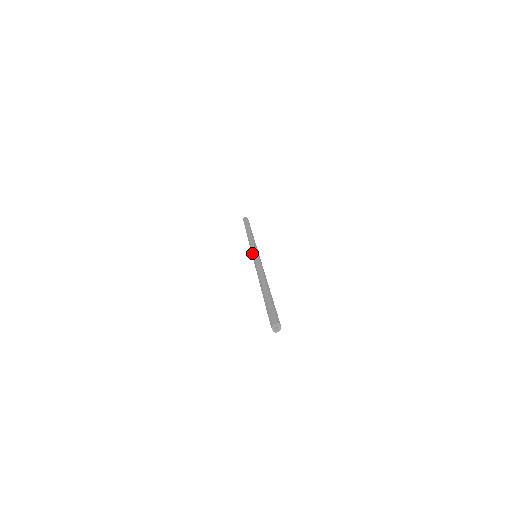
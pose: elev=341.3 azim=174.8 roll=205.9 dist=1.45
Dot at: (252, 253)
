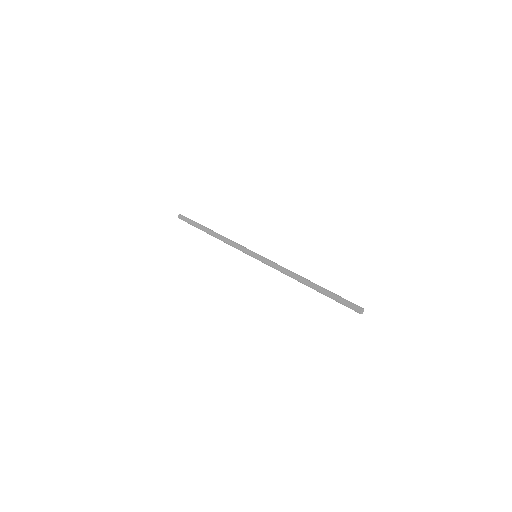
Dot at: (251, 256)
